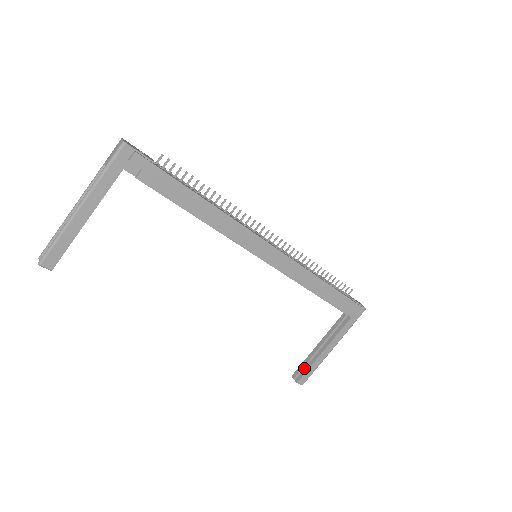
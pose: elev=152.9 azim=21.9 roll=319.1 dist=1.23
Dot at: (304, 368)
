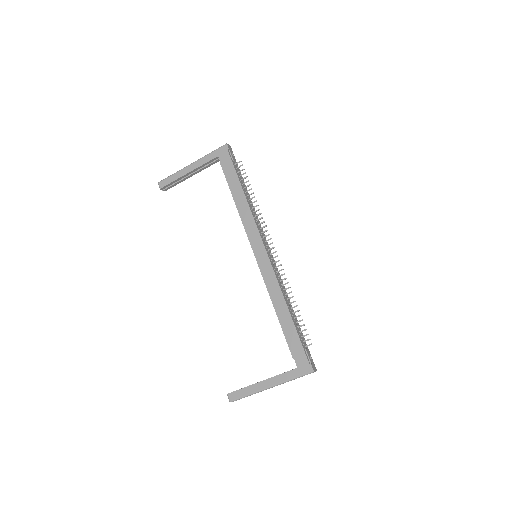
Dot at: (241, 388)
